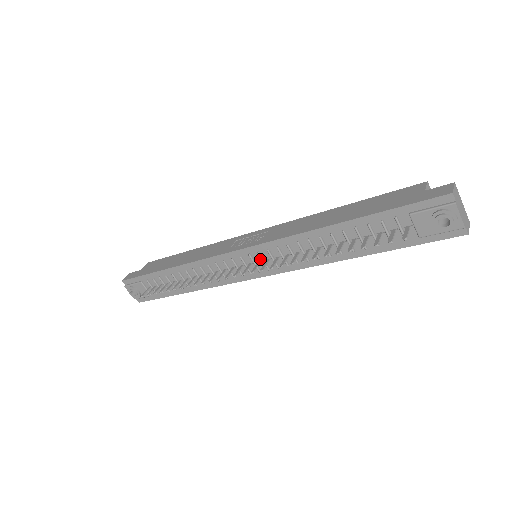
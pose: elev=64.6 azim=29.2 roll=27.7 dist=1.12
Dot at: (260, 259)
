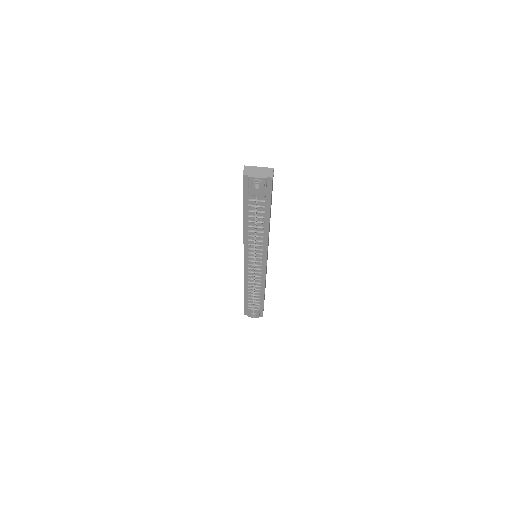
Dot at: occluded
